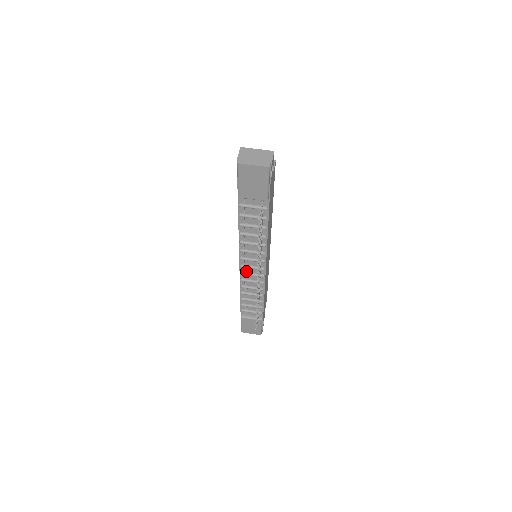
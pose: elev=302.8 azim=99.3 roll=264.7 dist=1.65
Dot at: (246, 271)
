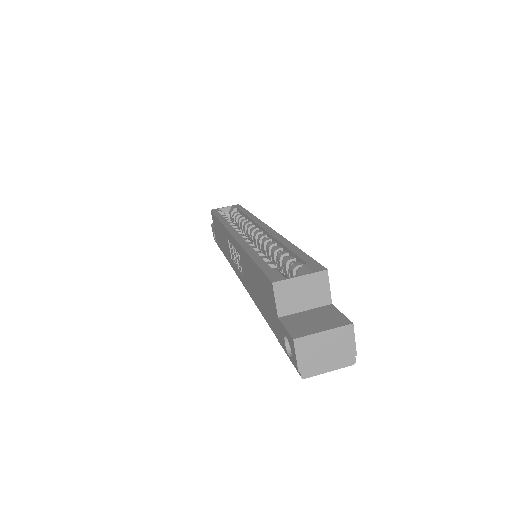
Dot at: occluded
